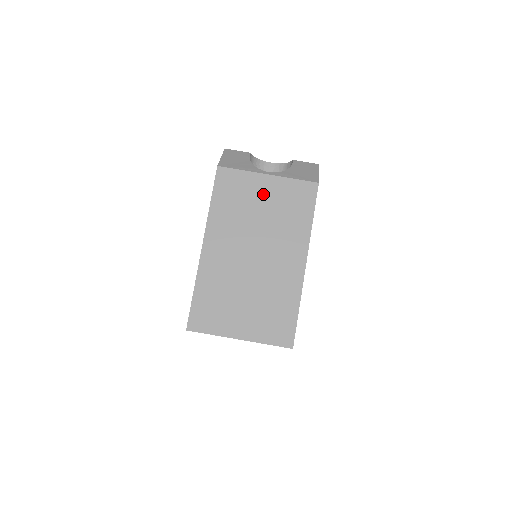
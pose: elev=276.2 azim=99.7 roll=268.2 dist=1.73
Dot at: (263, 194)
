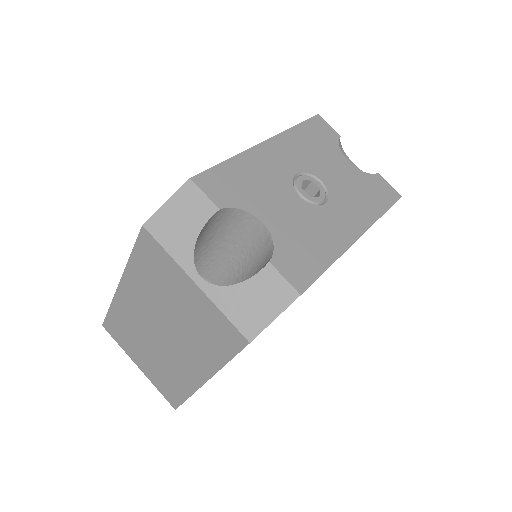
Dot at: (184, 296)
